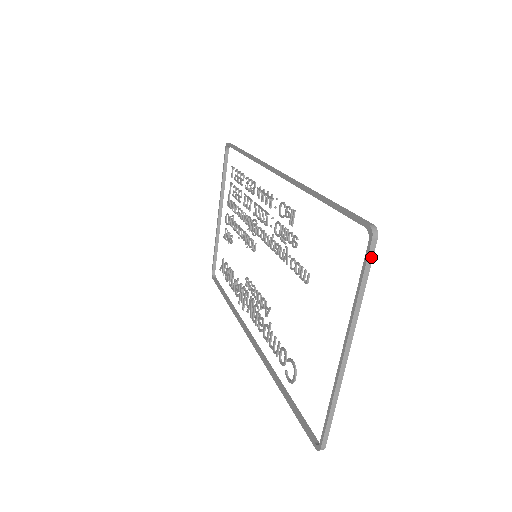
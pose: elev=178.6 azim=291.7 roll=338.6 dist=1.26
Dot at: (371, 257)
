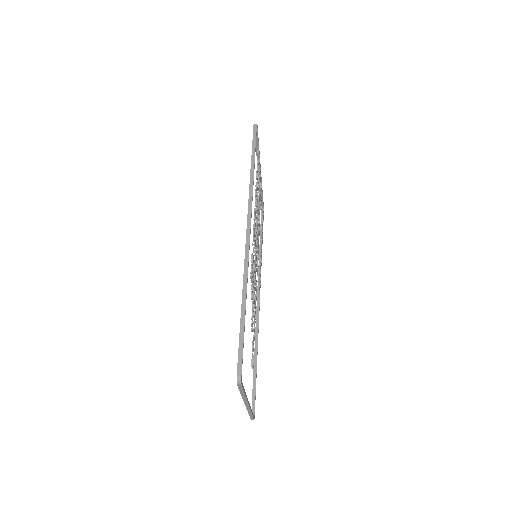
Dot at: (241, 388)
